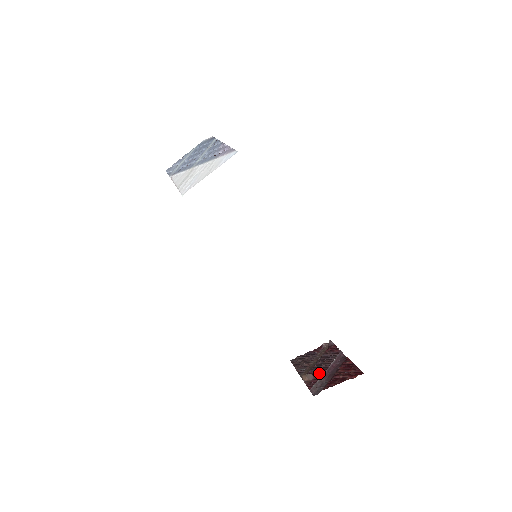
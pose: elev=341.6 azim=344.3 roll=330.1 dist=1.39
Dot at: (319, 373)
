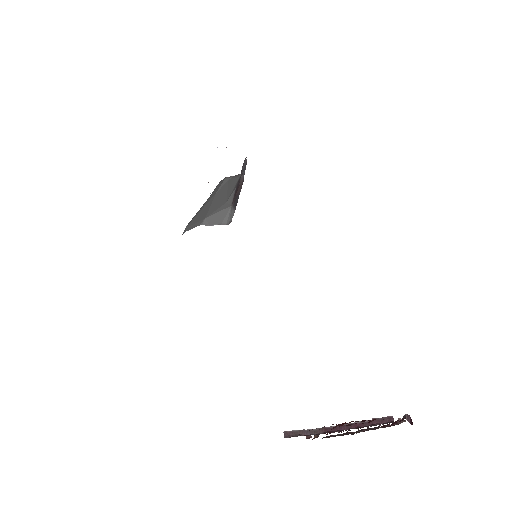
Dot at: occluded
